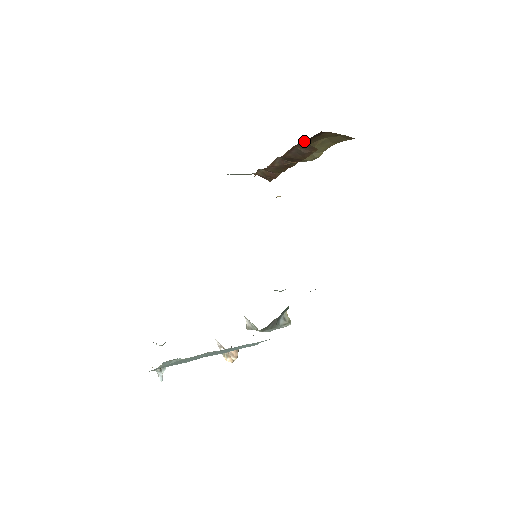
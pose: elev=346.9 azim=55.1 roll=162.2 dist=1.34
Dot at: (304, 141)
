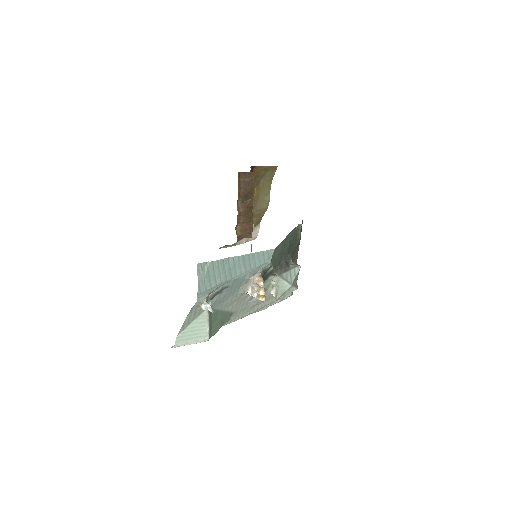
Dot at: occluded
